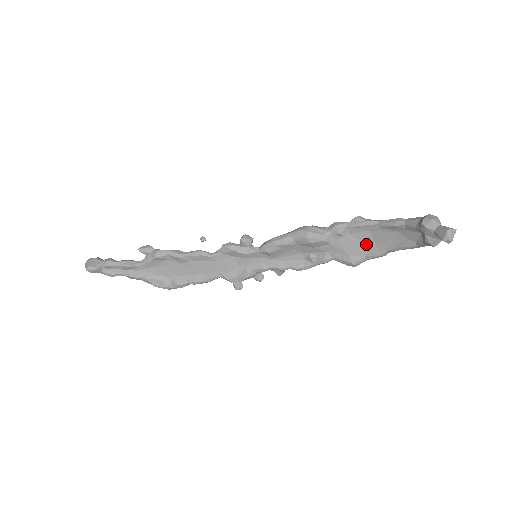
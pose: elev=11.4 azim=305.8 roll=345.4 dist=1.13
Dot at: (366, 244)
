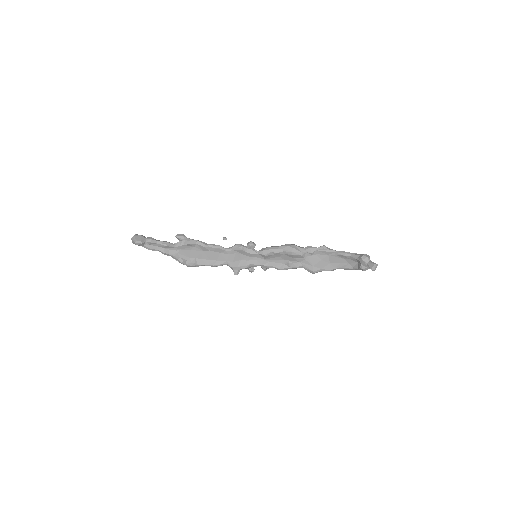
Dot at: (324, 262)
